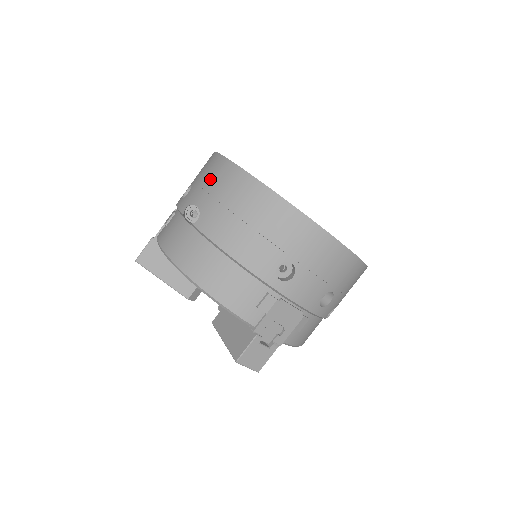
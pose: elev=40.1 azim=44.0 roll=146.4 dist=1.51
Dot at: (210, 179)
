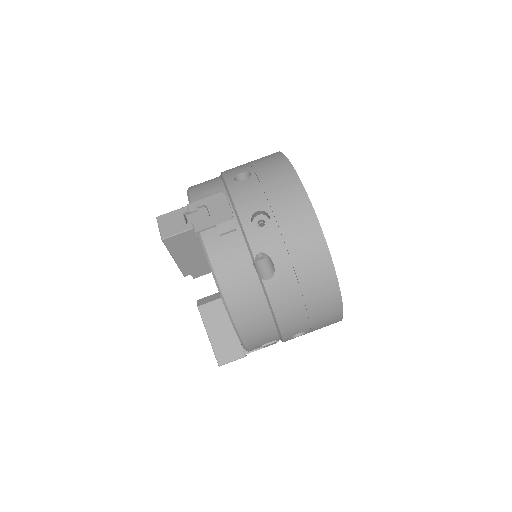
Dot at: (299, 245)
